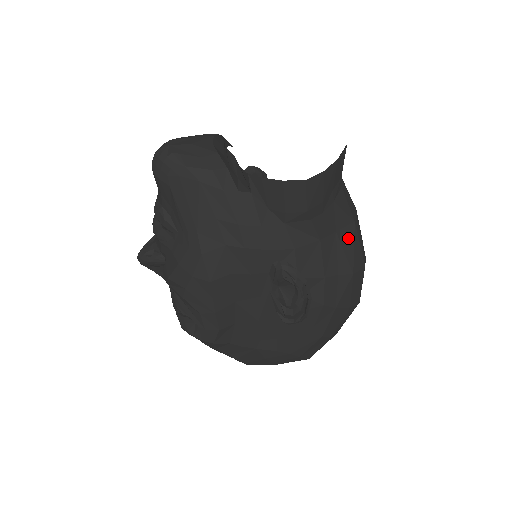
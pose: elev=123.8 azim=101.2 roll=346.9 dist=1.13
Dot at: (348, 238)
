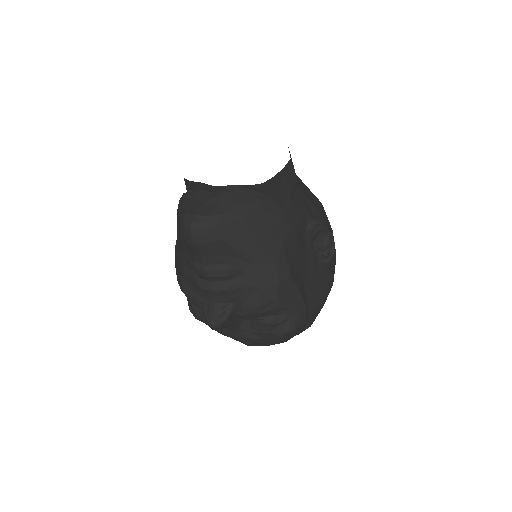
Dot at: (304, 185)
